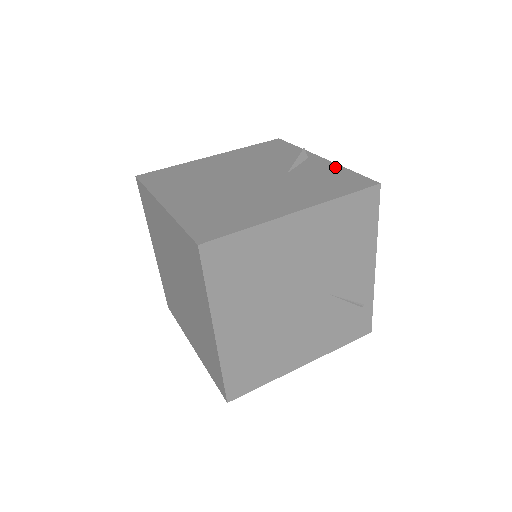
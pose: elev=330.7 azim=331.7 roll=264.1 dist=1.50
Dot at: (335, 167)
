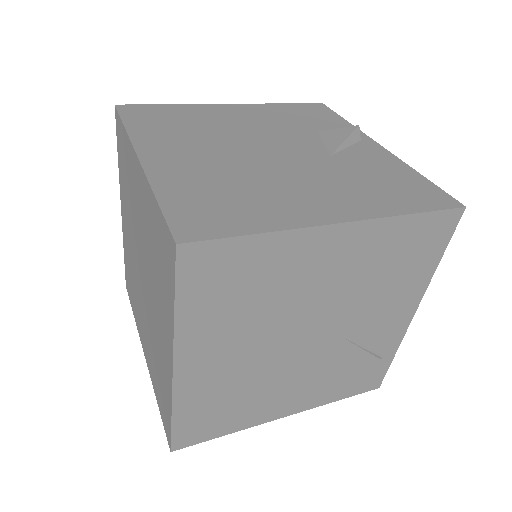
Dot at: (399, 164)
